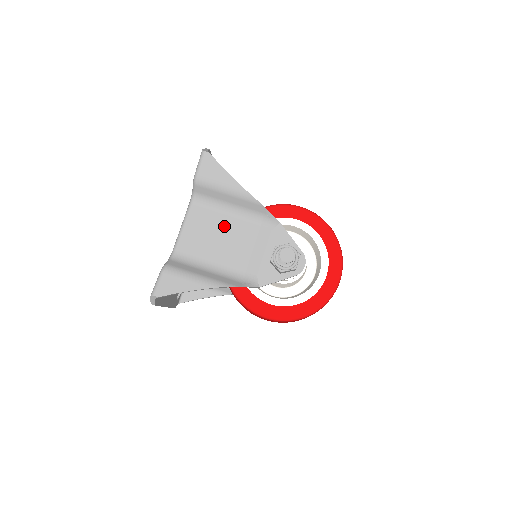
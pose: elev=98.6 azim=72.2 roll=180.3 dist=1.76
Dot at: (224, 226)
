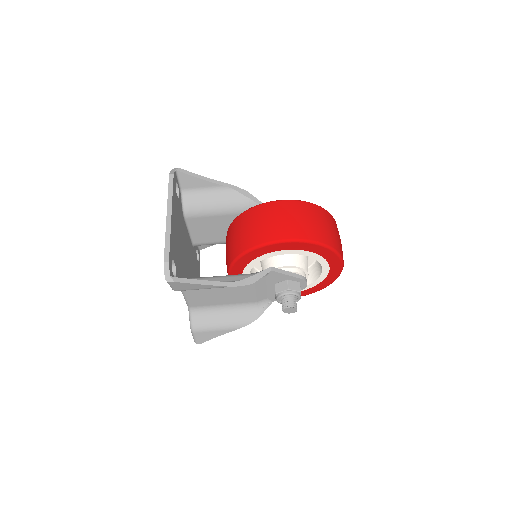
Dot at: (221, 288)
